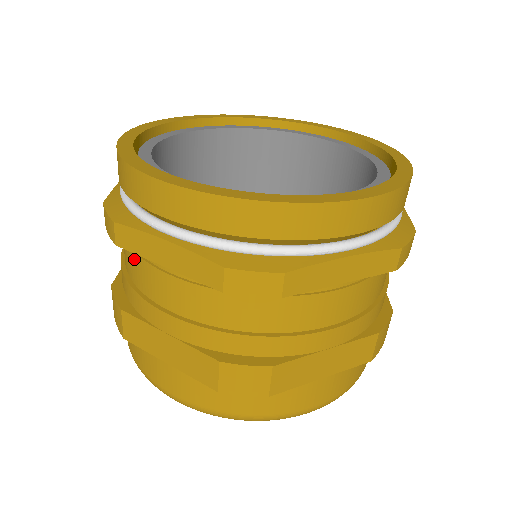
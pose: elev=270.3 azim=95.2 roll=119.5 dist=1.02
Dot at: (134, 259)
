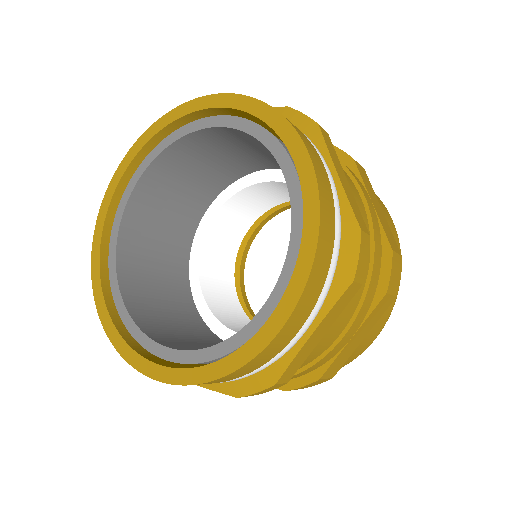
Dot at: occluded
